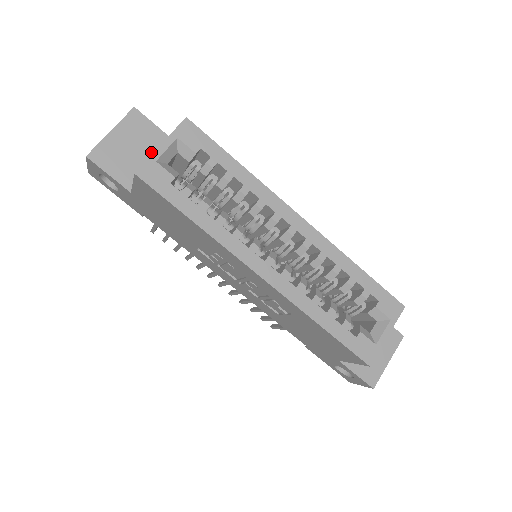
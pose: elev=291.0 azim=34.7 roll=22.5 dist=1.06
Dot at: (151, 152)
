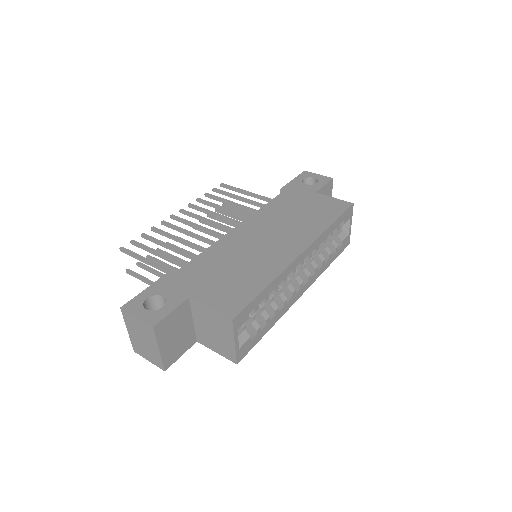
Dot at: (185, 321)
